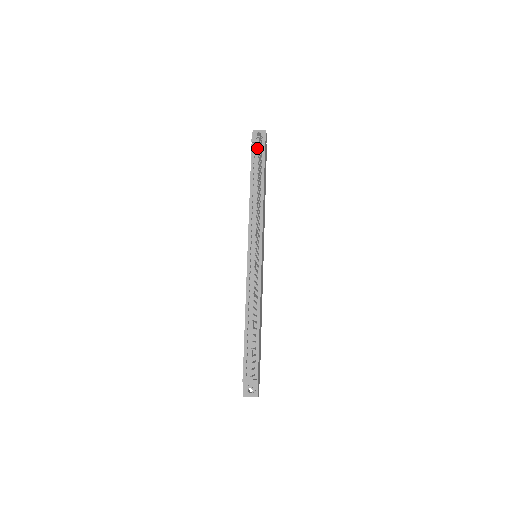
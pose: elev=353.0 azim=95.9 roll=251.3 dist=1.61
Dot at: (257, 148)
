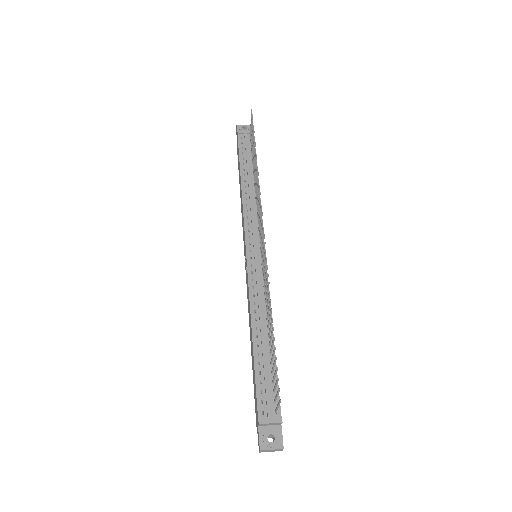
Dot at: (245, 138)
